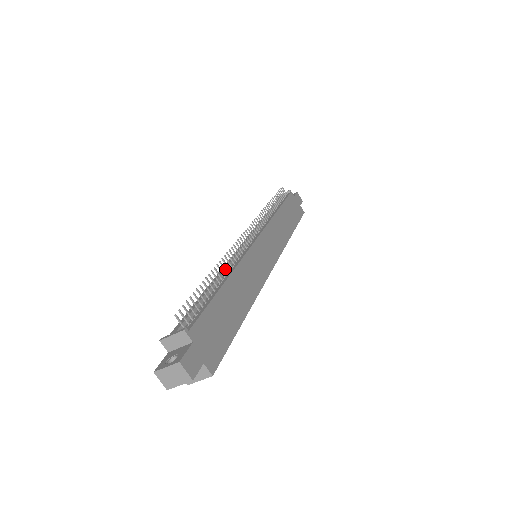
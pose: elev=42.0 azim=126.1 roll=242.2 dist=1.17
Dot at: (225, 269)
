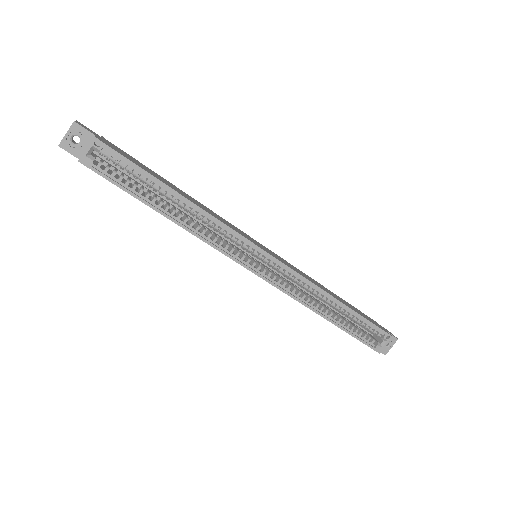
Dot at: occluded
